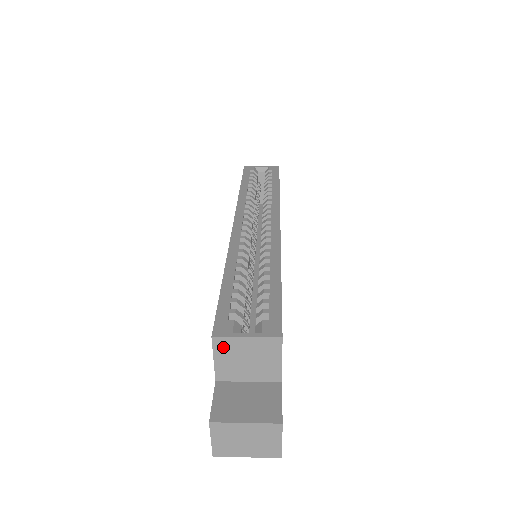
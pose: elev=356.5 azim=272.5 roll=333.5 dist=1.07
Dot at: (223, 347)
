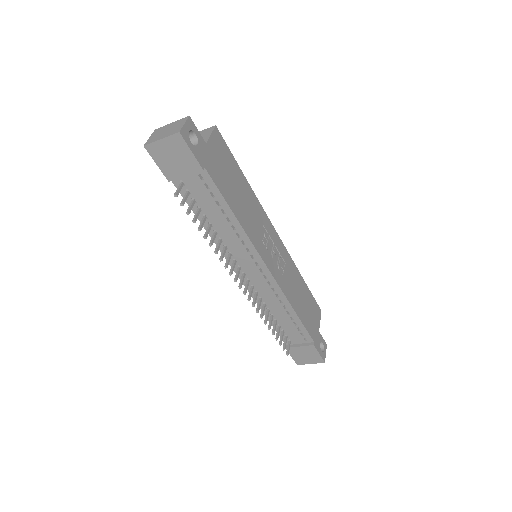
Dot at: occluded
